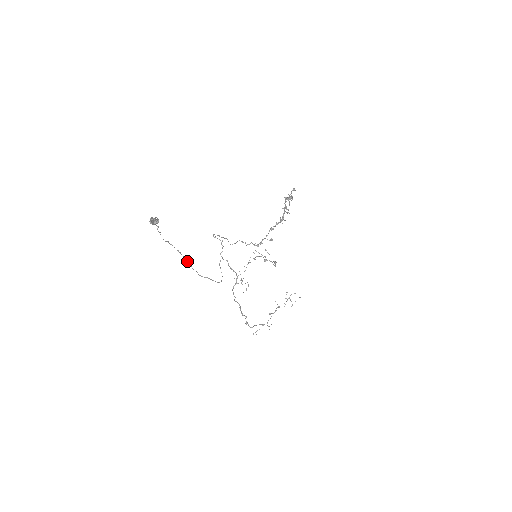
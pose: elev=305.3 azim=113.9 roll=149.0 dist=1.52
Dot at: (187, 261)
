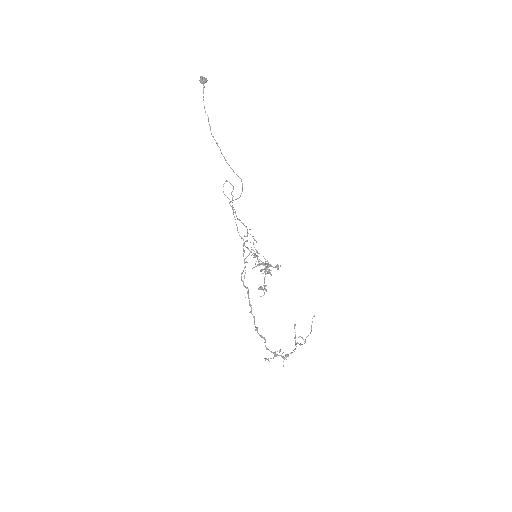
Dot at: (216, 142)
